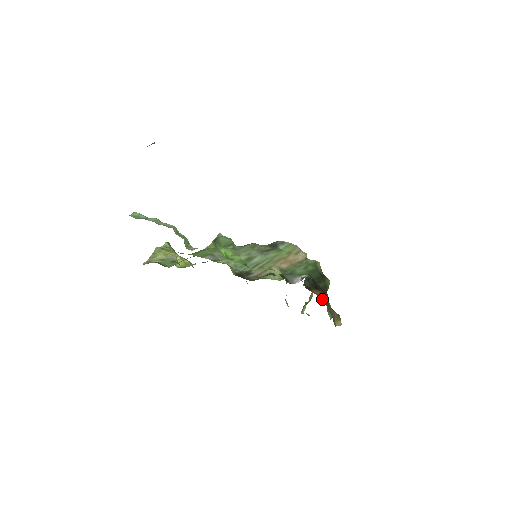
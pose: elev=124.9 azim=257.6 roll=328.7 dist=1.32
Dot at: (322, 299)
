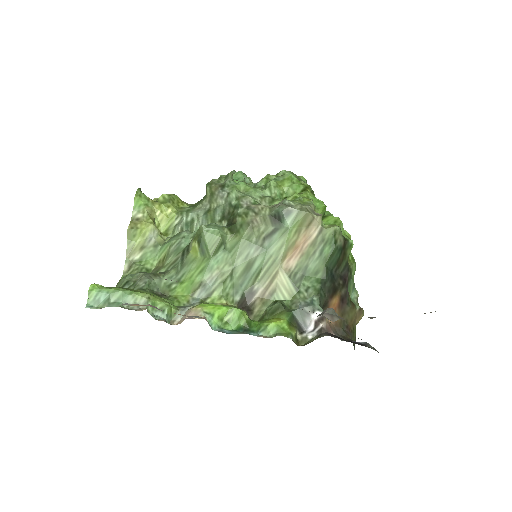
Dot at: (341, 310)
